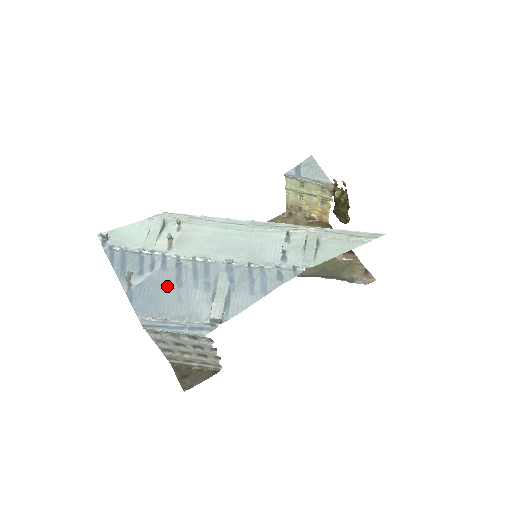
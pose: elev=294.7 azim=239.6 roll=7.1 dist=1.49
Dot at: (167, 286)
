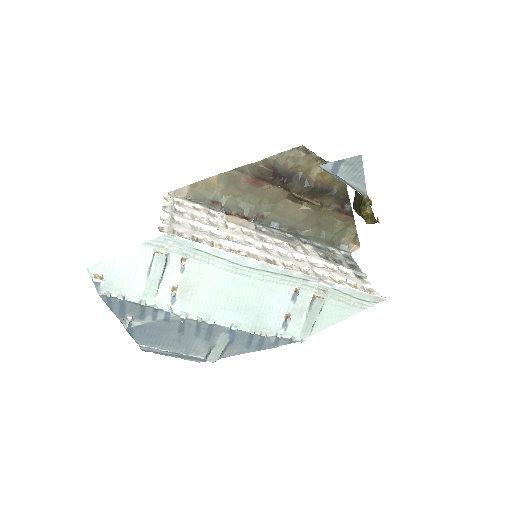
Dot at: (168, 331)
